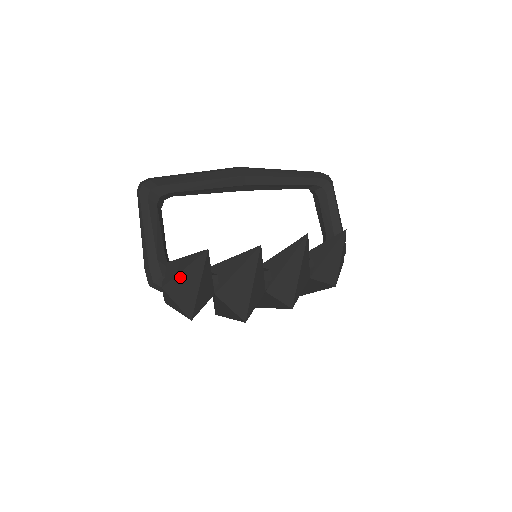
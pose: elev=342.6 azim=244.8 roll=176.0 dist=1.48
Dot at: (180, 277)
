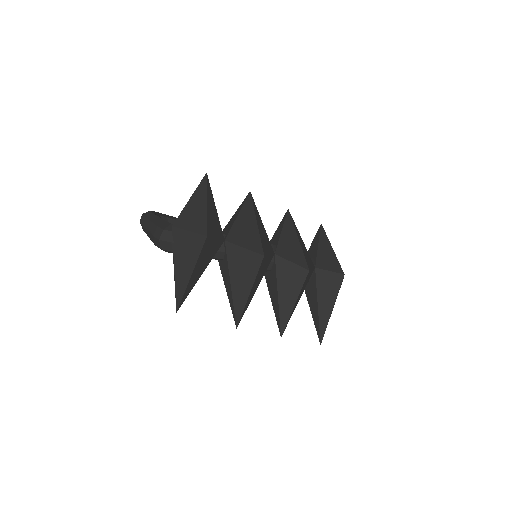
Dot at: (188, 206)
